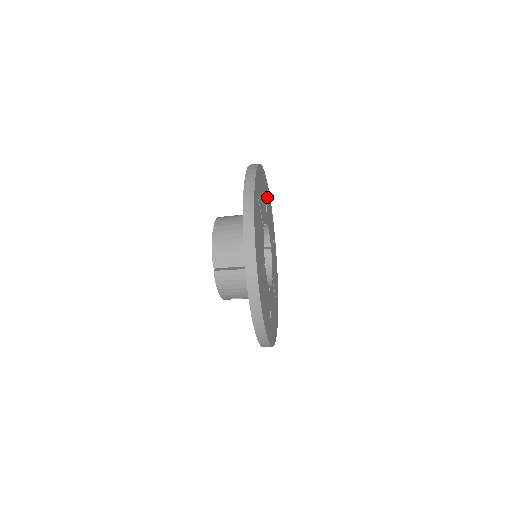
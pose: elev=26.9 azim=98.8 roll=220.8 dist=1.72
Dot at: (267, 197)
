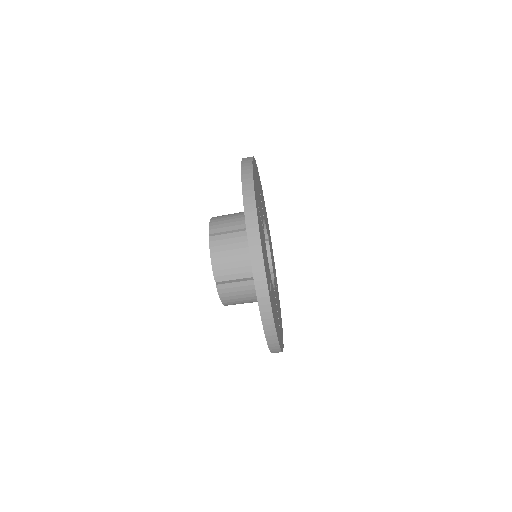
Dot at: occluded
